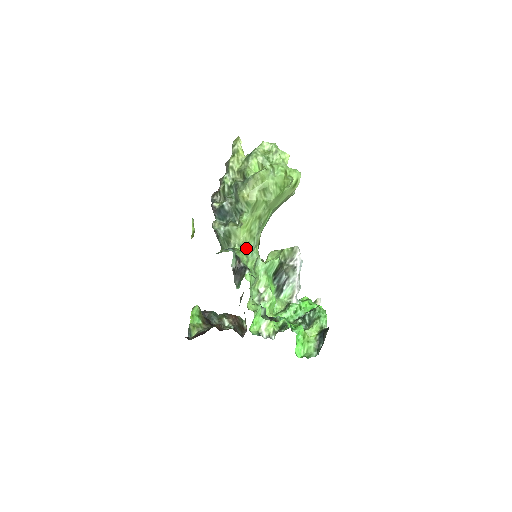
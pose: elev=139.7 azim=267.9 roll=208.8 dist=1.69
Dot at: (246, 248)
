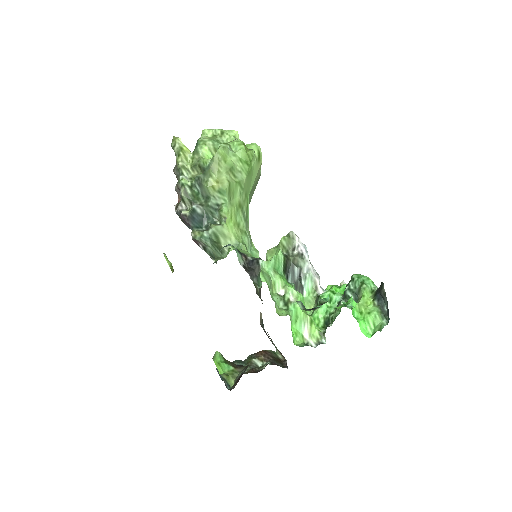
Dot at: (243, 245)
